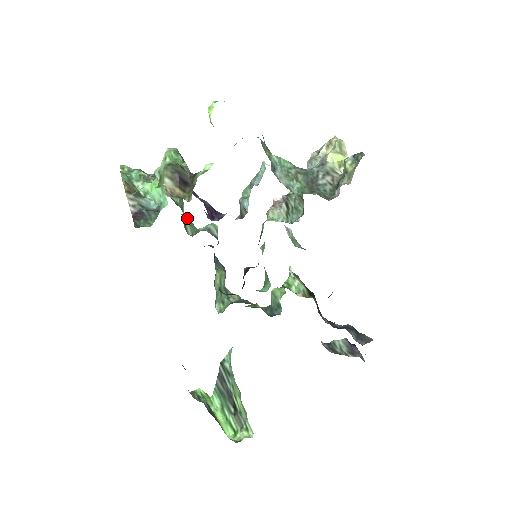
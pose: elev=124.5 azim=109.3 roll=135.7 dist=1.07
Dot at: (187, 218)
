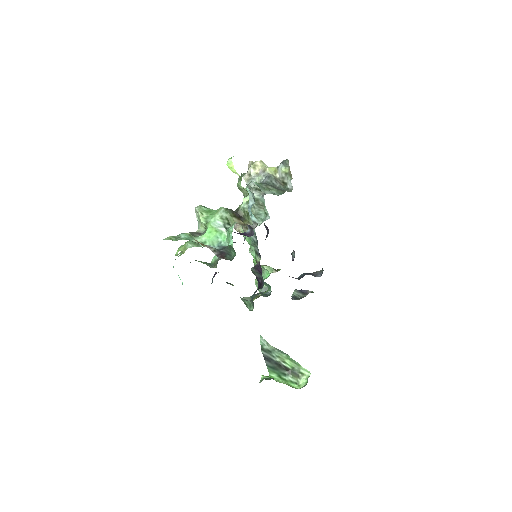
Dot at: (198, 261)
